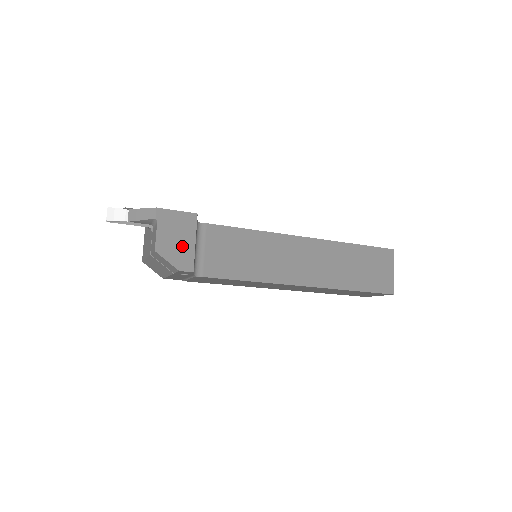
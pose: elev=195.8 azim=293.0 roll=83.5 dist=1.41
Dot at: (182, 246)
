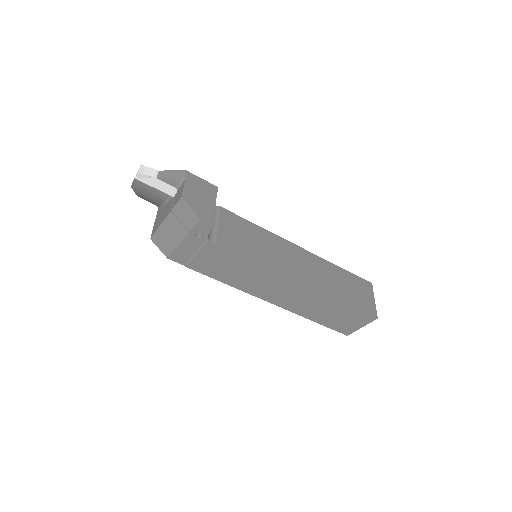
Dot at: (204, 203)
